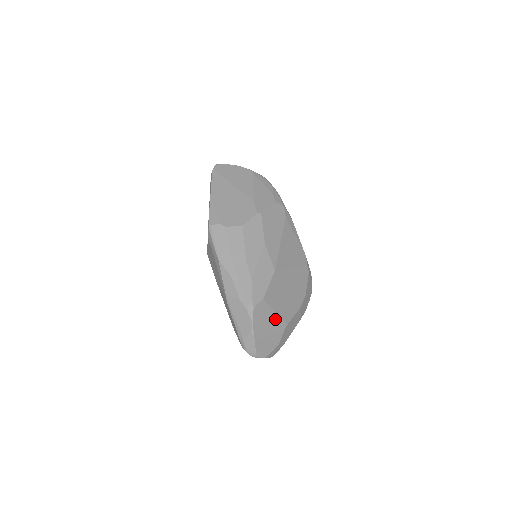
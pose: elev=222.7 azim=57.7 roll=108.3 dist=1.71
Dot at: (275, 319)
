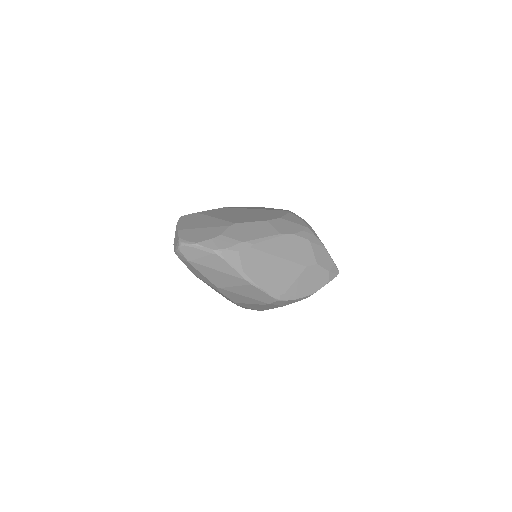
Dot at: (214, 221)
